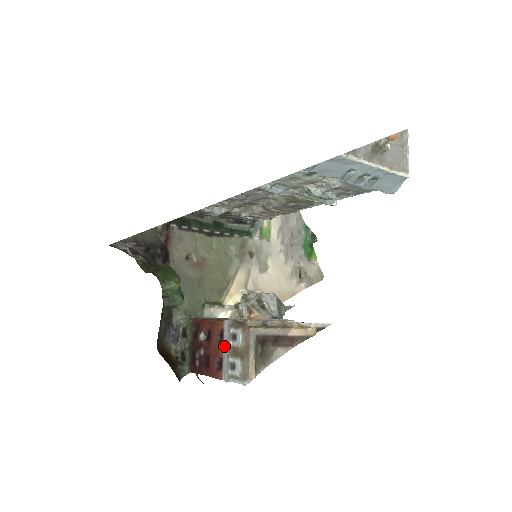
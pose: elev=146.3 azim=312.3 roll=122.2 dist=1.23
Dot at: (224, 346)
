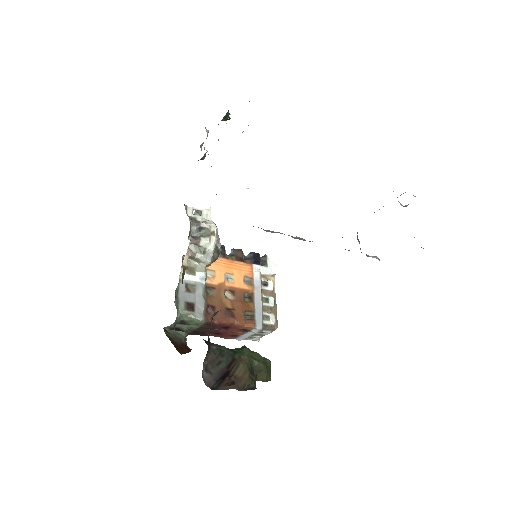
Dot at: (246, 334)
